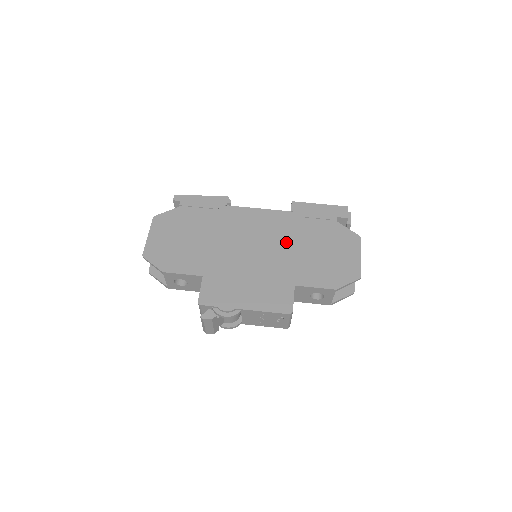
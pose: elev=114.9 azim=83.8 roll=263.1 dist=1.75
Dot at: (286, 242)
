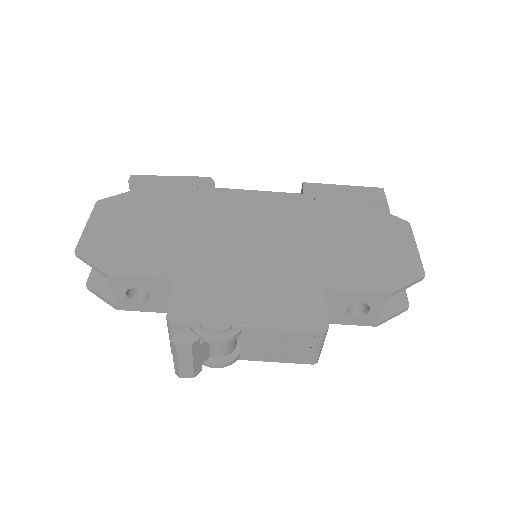
Dot at: (302, 231)
